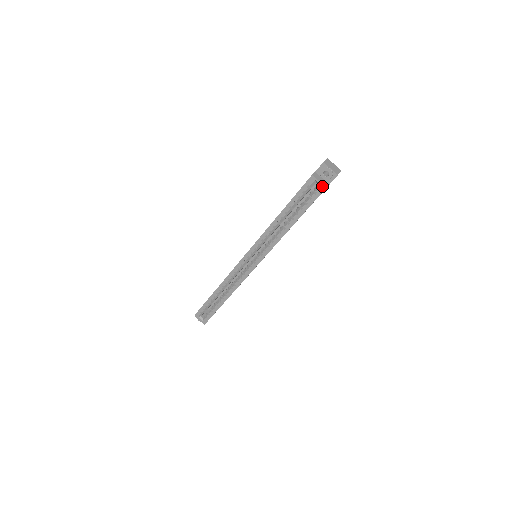
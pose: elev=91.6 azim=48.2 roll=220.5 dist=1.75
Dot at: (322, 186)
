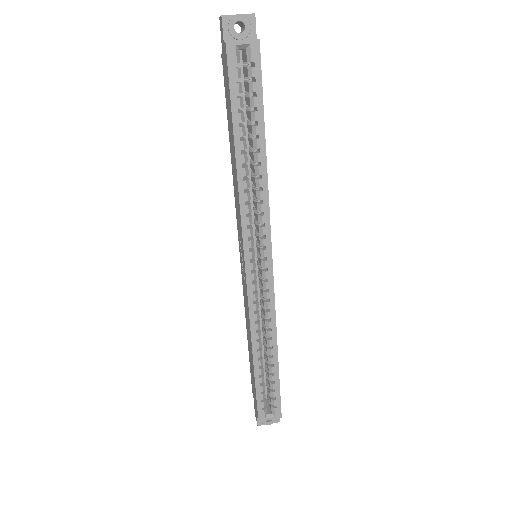
Dot at: (252, 44)
